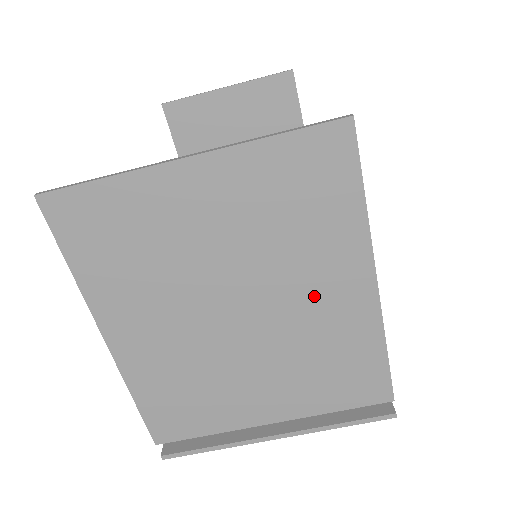
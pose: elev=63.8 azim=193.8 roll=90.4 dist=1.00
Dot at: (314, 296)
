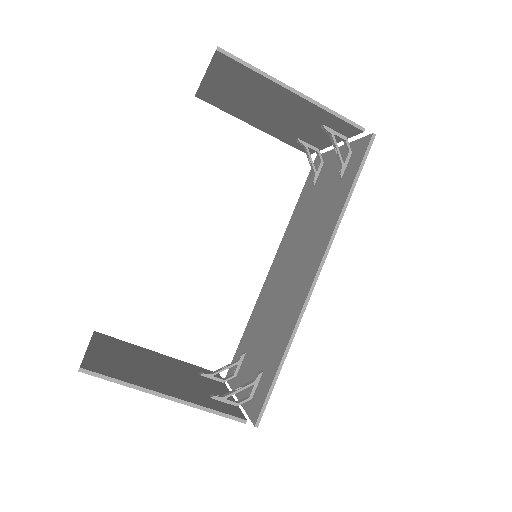
Dot at: occluded
